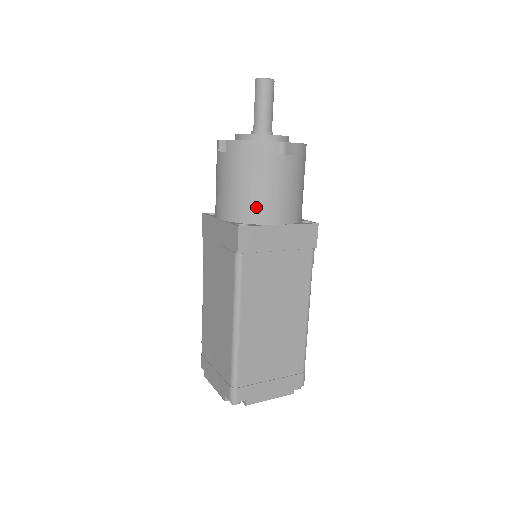
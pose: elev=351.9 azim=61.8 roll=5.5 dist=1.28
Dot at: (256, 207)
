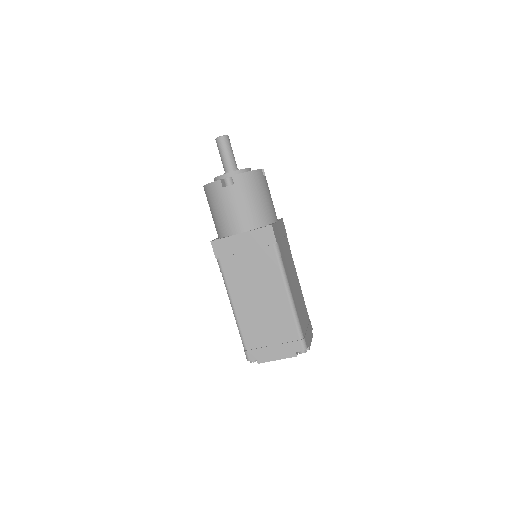
Dot at: (222, 225)
